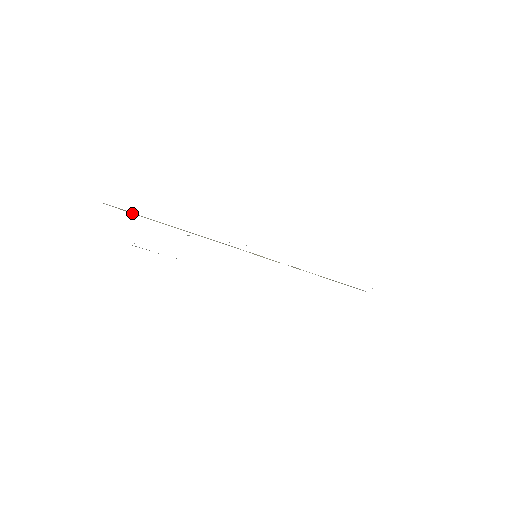
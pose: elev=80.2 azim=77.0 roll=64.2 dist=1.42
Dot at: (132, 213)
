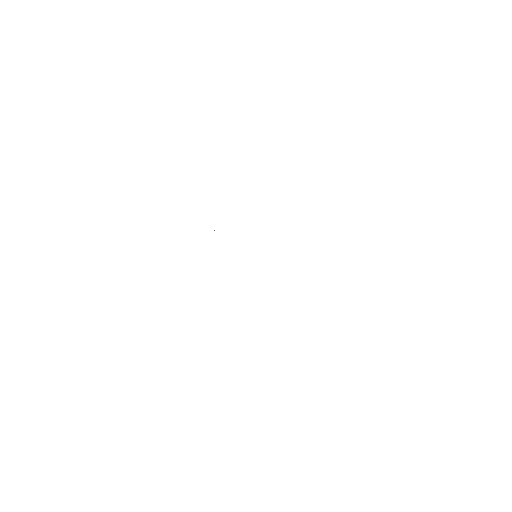
Dot at: occluded
